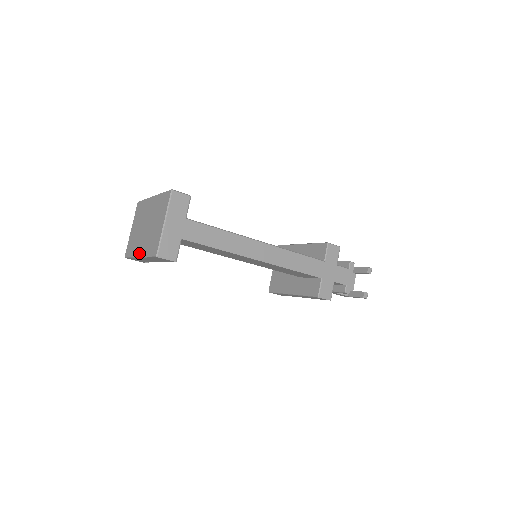
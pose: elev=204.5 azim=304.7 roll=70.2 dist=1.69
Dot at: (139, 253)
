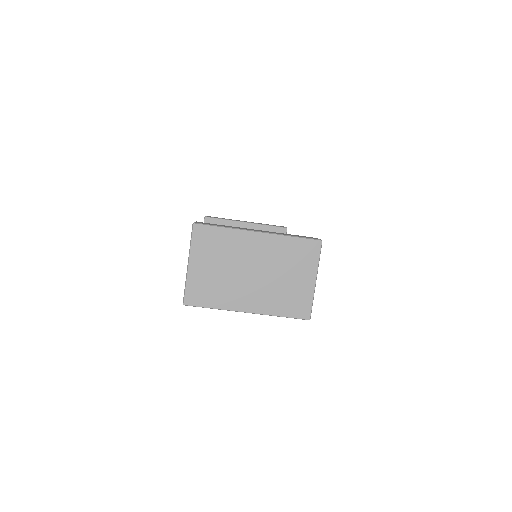
Dot at: (248, 308)
